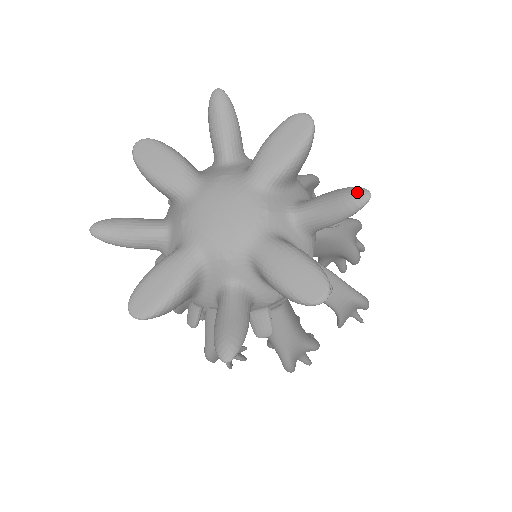
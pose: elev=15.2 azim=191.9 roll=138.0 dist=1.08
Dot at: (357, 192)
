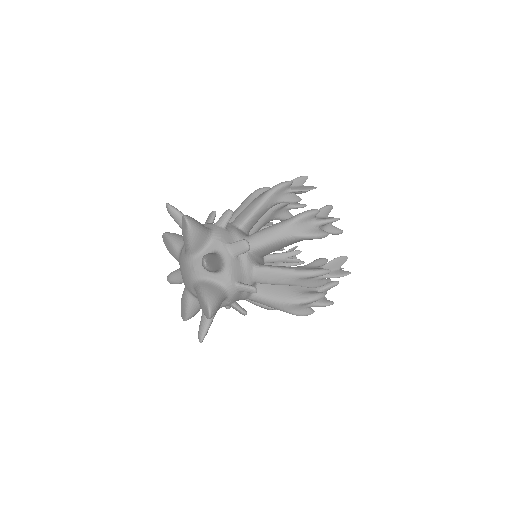
Dot at: (202, 262)
